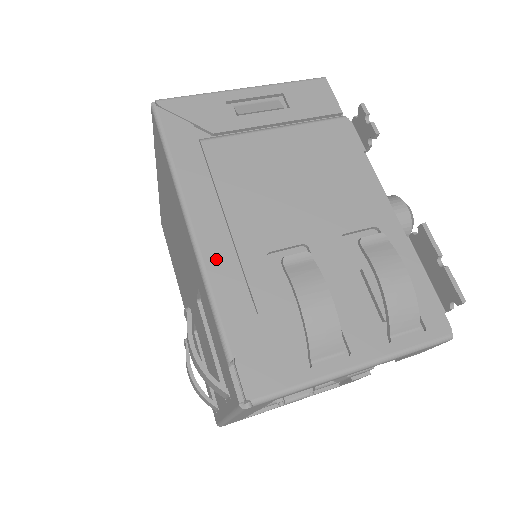
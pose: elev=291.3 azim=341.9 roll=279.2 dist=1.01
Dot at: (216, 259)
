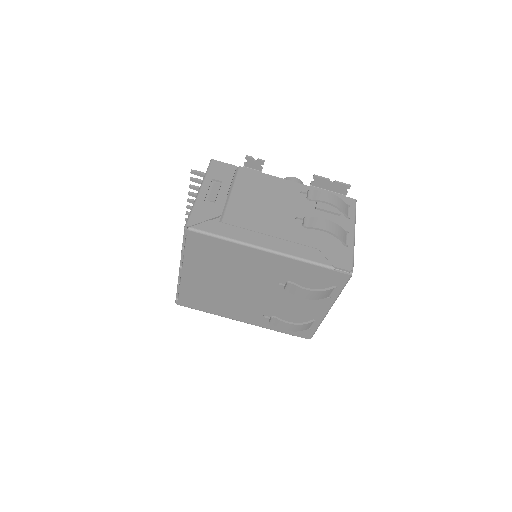
Dot at: (287, 249)
